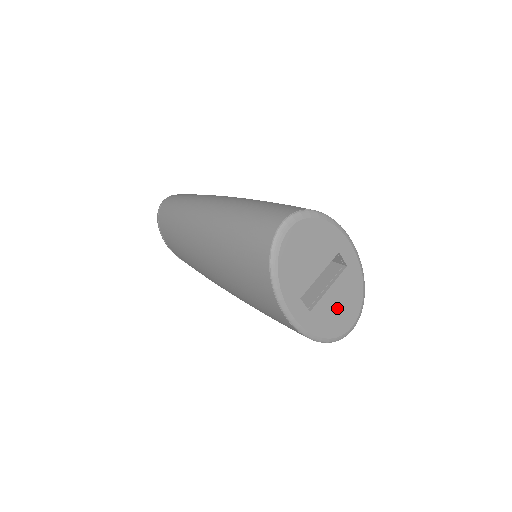
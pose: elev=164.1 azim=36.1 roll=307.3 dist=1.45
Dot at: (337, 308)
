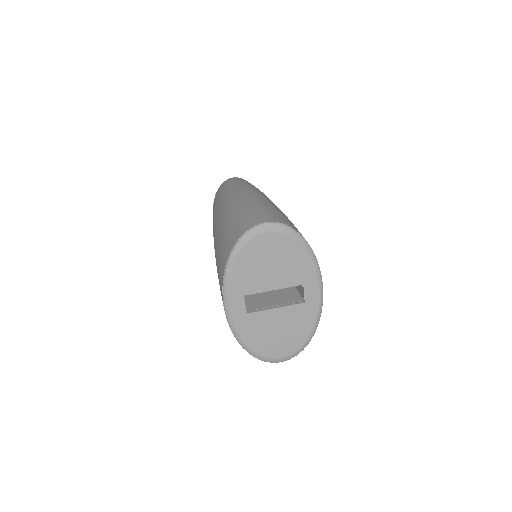
Dot at: (275, 331)
